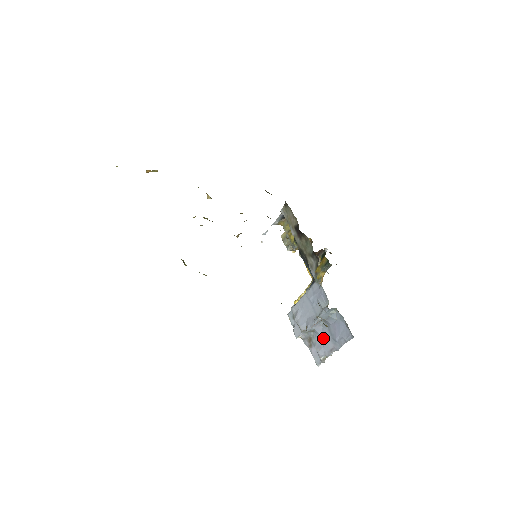
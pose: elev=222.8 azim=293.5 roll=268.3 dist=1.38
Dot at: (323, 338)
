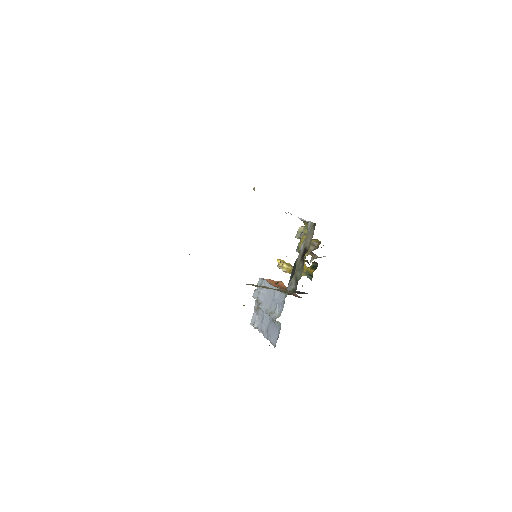
Dot at: (264, 320)
